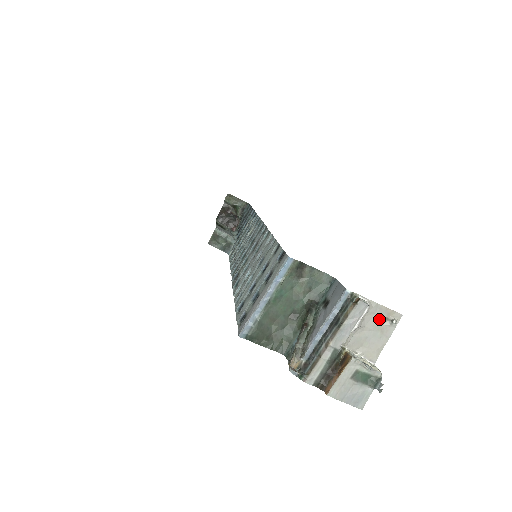
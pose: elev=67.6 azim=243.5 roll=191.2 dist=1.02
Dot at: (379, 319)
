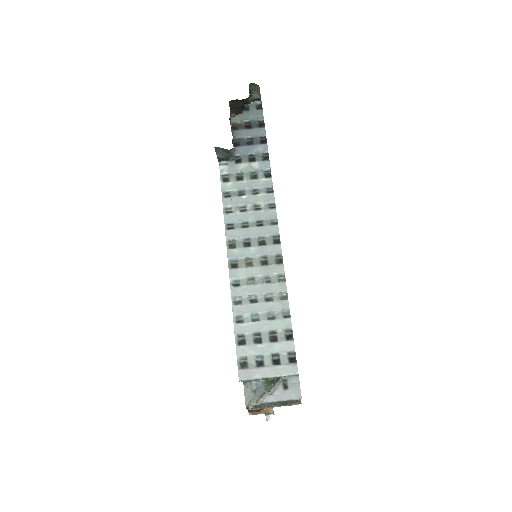
Dot at: occluded
